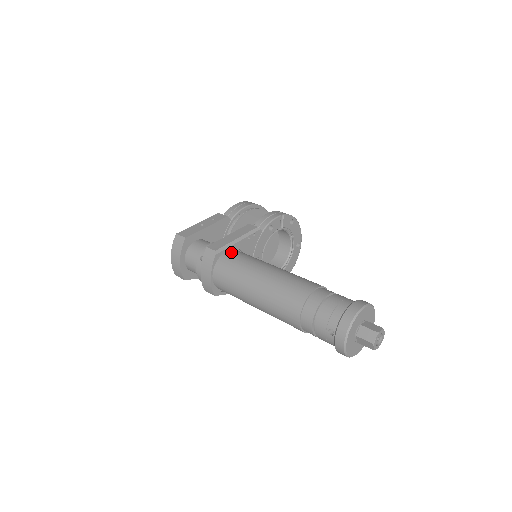
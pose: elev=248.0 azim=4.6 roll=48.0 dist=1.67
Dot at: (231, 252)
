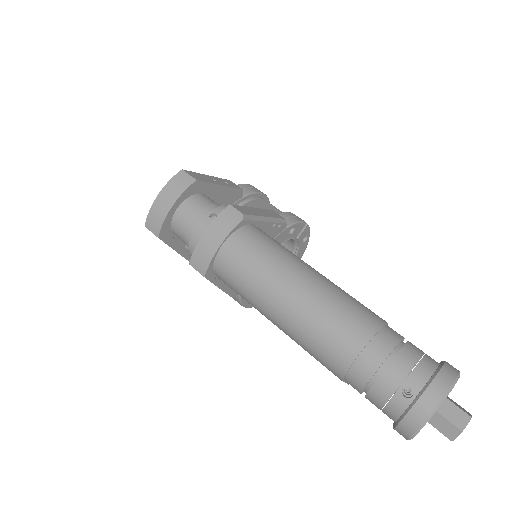
Dot at: (258, 228)
